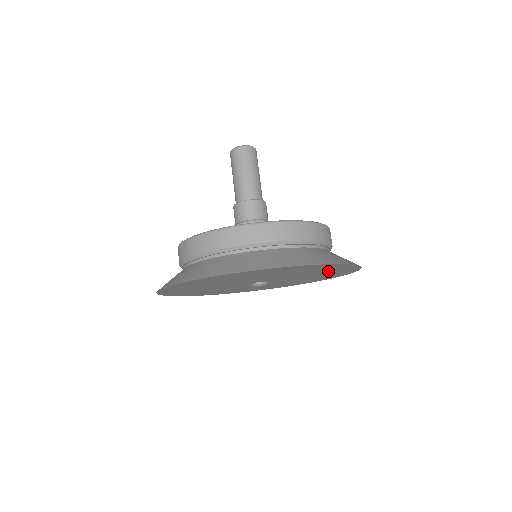
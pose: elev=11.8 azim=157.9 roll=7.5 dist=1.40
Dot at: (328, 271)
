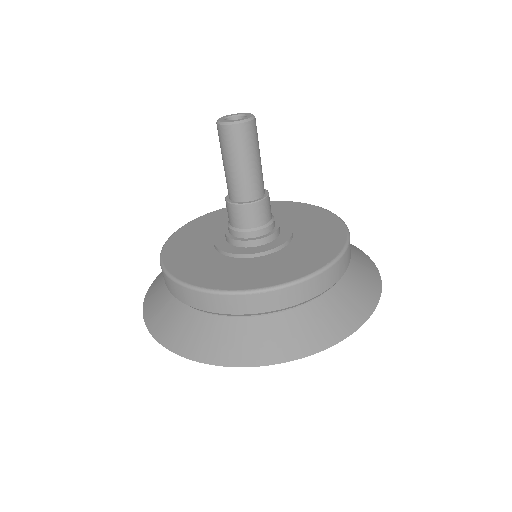
Dot at: occluded
